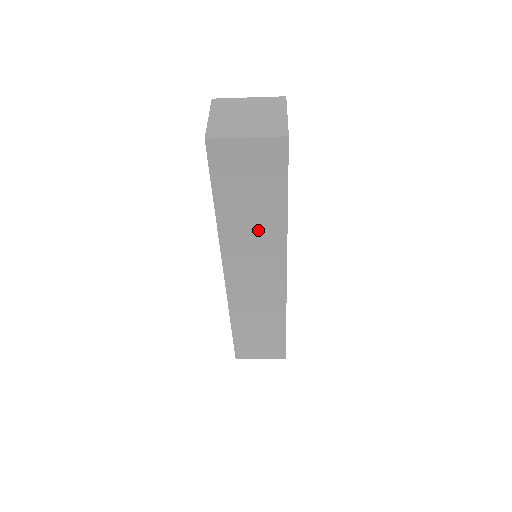
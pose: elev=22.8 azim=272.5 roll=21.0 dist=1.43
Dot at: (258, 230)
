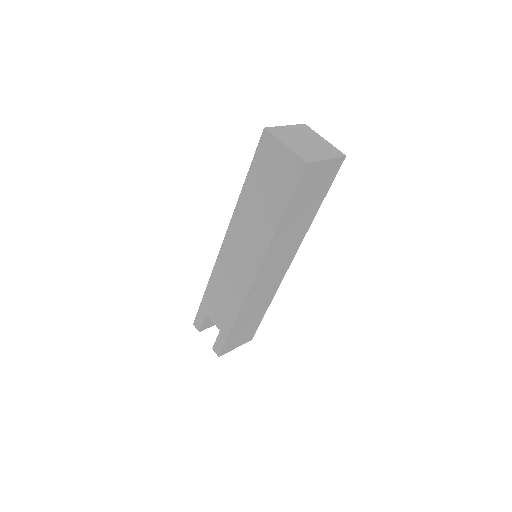
Dot at: (295, 231)
